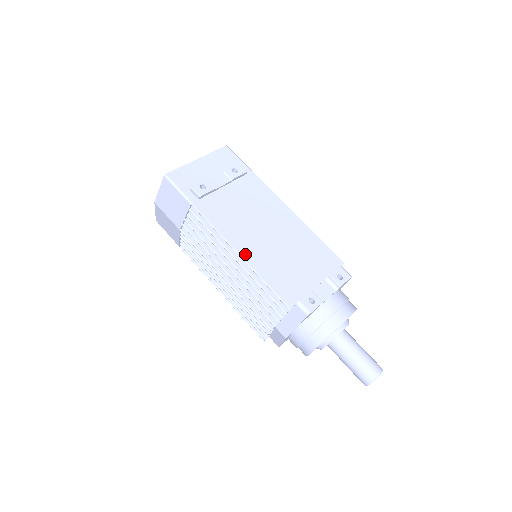
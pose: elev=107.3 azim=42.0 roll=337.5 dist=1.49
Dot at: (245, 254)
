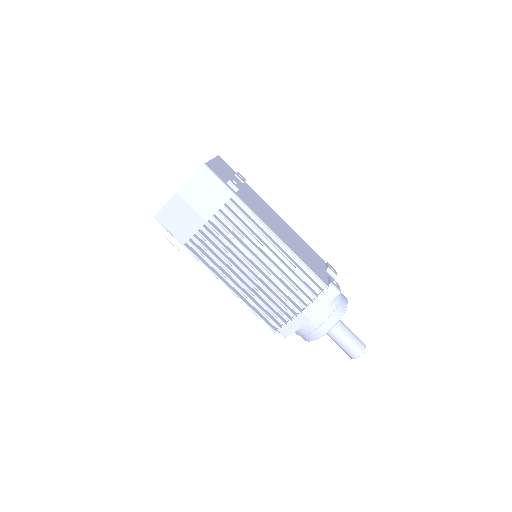
Dot at: (285, 243)
